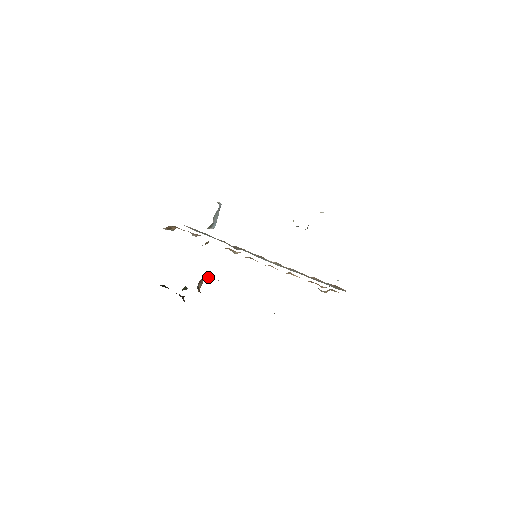
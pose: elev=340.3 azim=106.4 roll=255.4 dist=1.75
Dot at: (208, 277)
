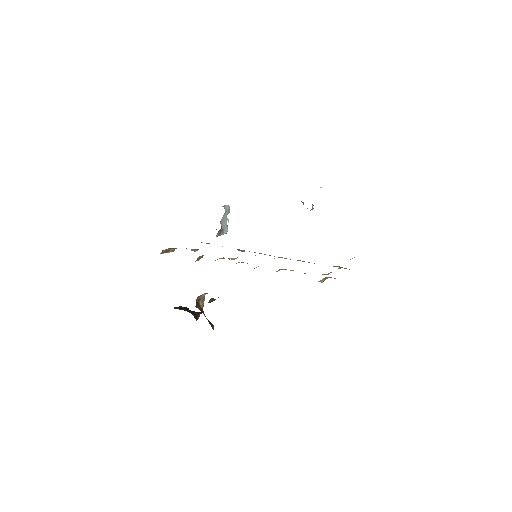
Dot at: (205, 293)
